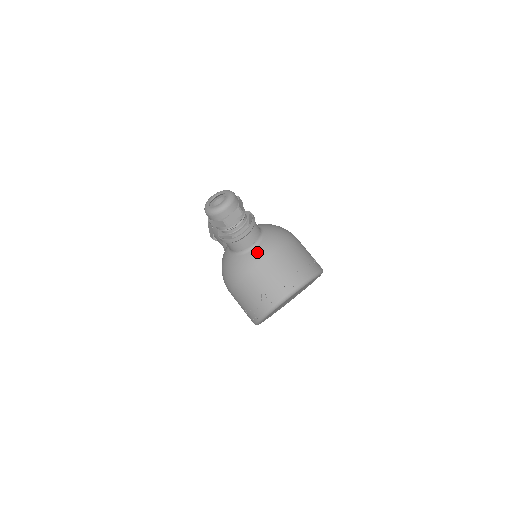
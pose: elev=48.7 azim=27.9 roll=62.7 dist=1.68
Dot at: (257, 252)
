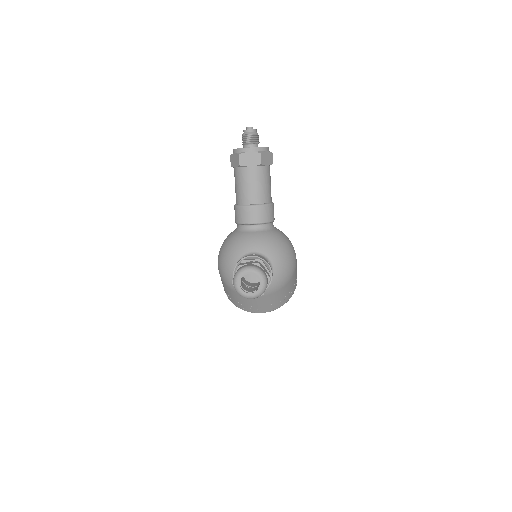
Dot at: occluded
